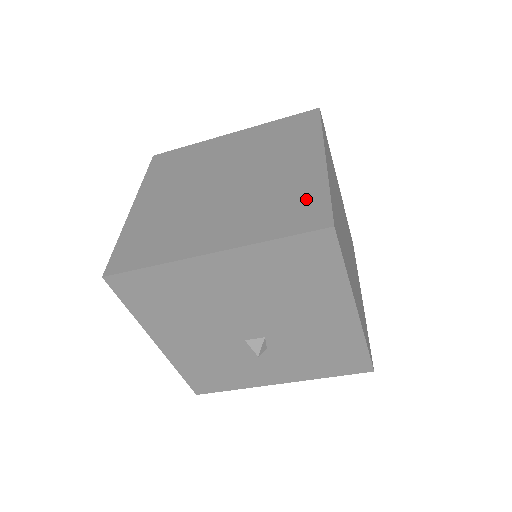
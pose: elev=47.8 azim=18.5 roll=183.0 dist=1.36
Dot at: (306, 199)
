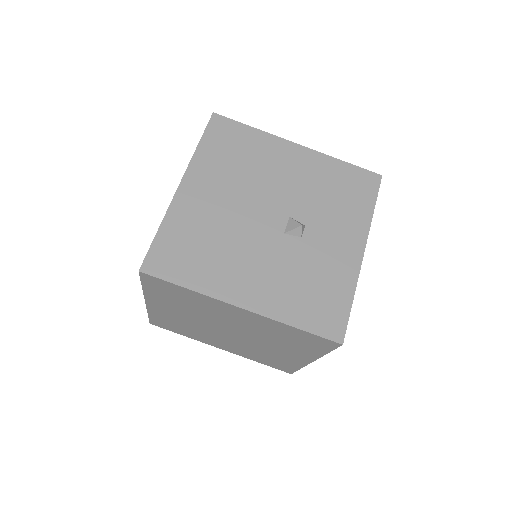
Dot at: occluded
